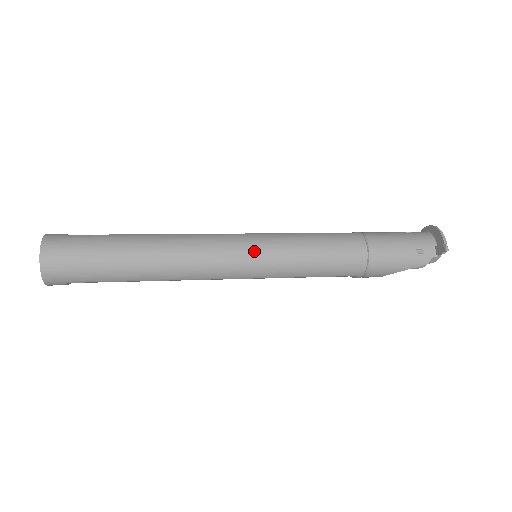
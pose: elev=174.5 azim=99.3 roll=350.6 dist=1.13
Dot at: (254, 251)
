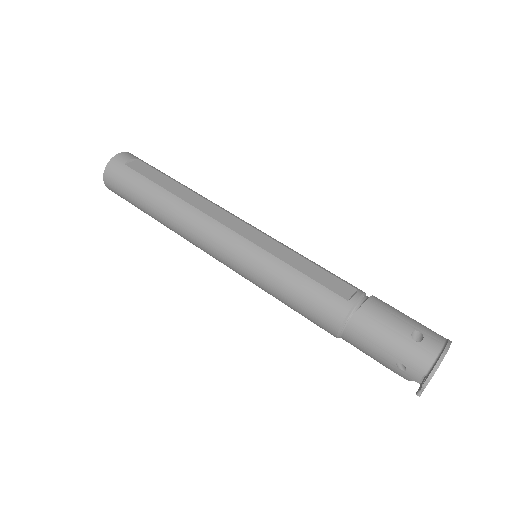
Dot at: (237, 262)
